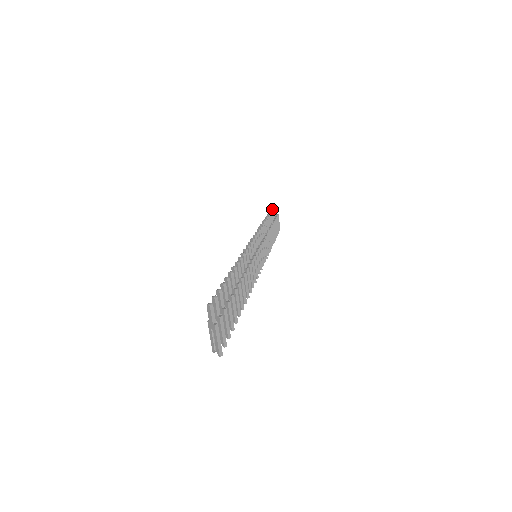
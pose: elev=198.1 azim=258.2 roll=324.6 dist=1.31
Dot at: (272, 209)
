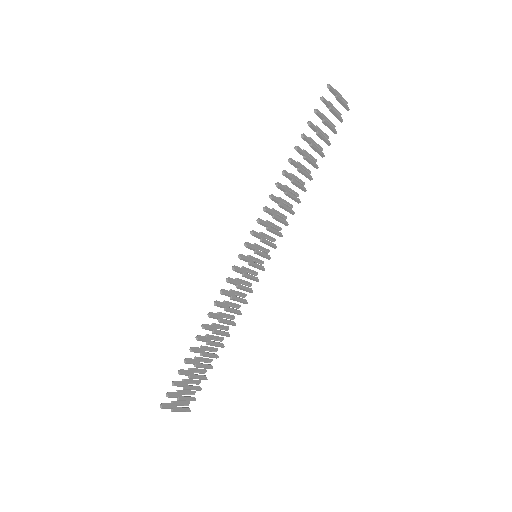
Dot at: occluded
